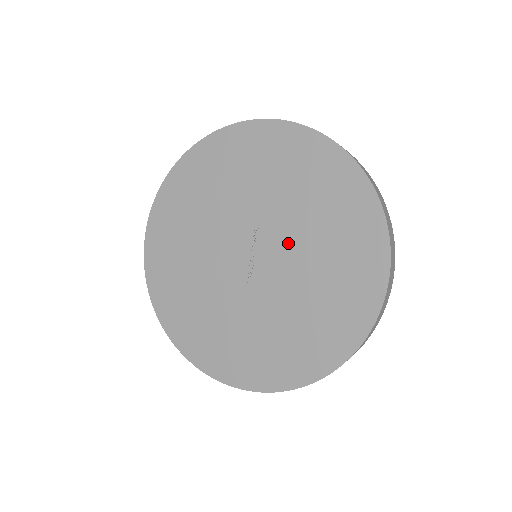
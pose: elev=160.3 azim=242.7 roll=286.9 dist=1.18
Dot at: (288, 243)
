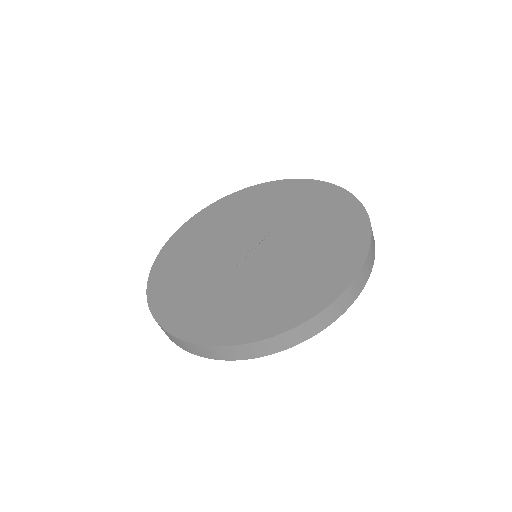
Dot at: (287, 245)
